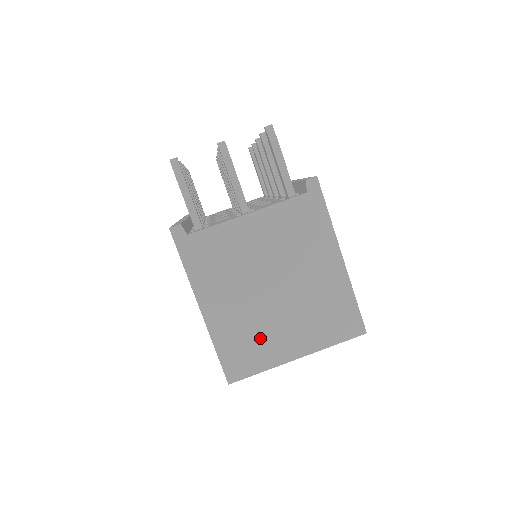
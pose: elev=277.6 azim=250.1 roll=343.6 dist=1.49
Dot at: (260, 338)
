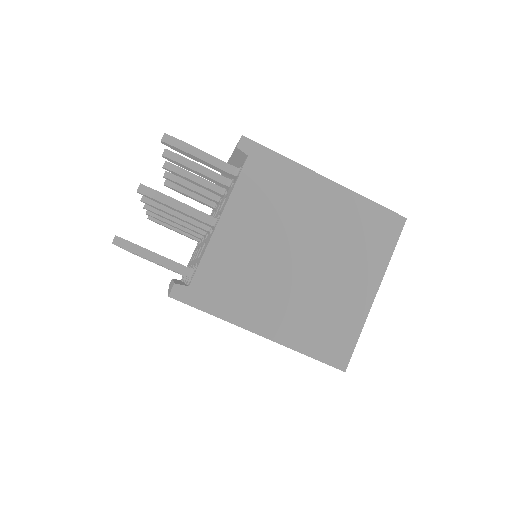
Dot at: (331, 309)
